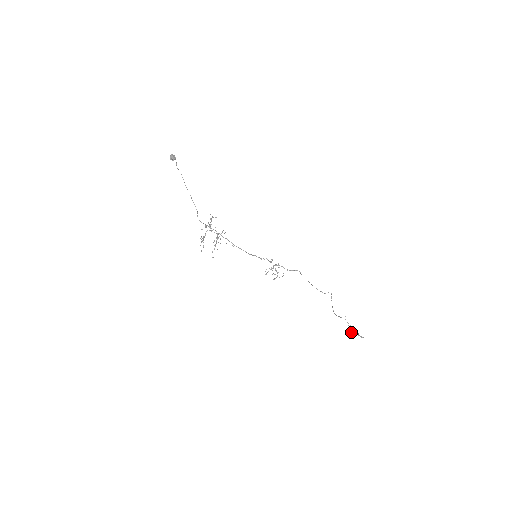
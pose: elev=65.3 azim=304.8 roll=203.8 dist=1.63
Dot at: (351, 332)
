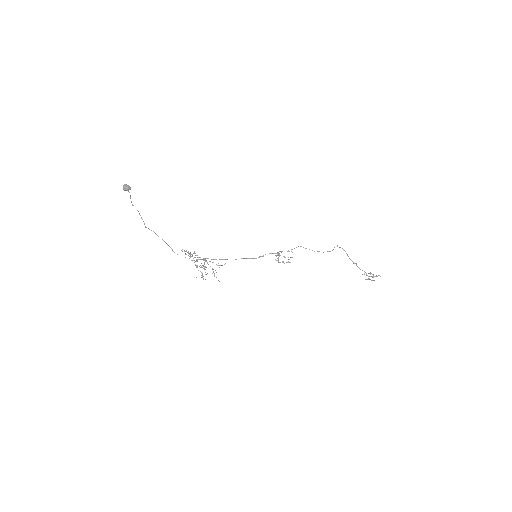
Dot at: (368, 279)
